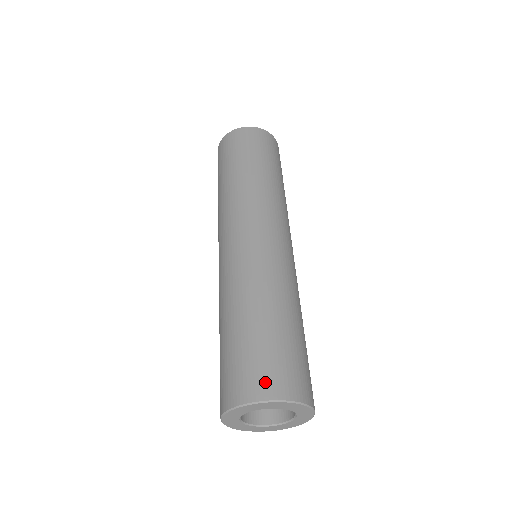
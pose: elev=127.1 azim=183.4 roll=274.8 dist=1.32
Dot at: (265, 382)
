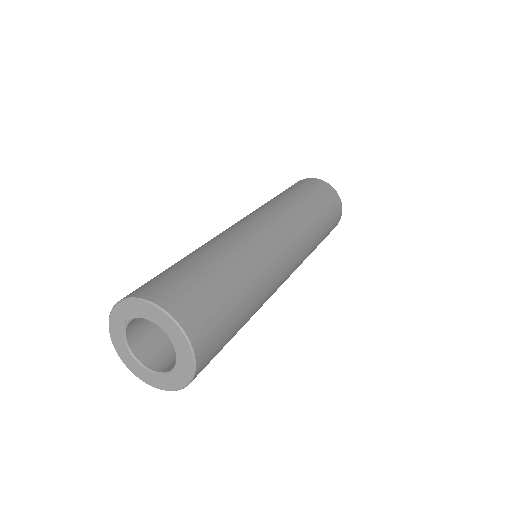
Dot at: occluded
